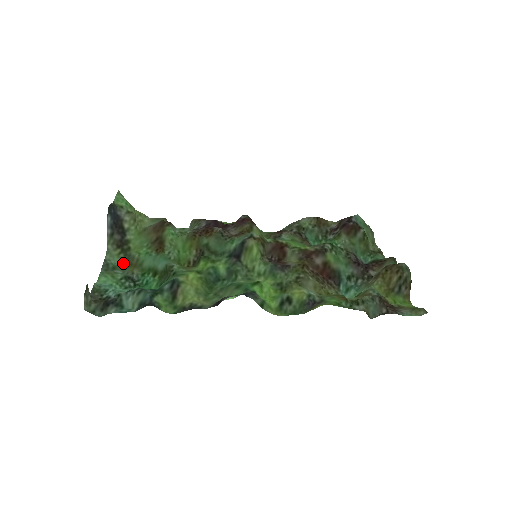
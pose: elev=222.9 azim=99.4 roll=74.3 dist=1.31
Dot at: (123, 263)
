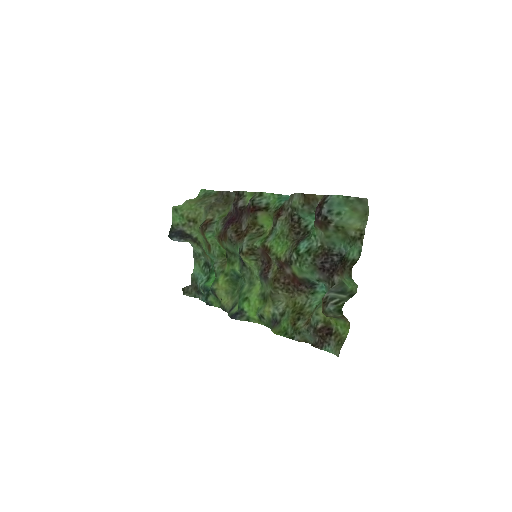
Dot at: (202, 252)
